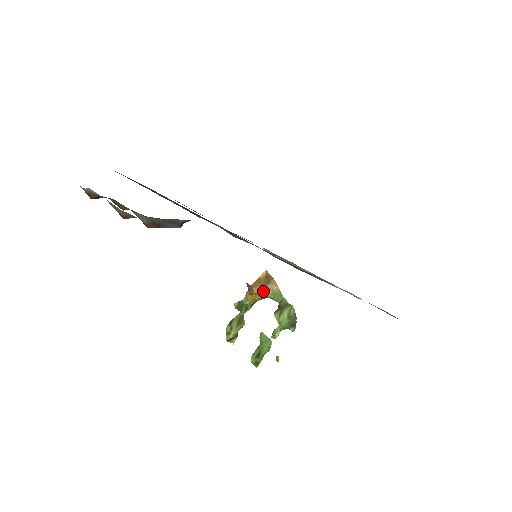
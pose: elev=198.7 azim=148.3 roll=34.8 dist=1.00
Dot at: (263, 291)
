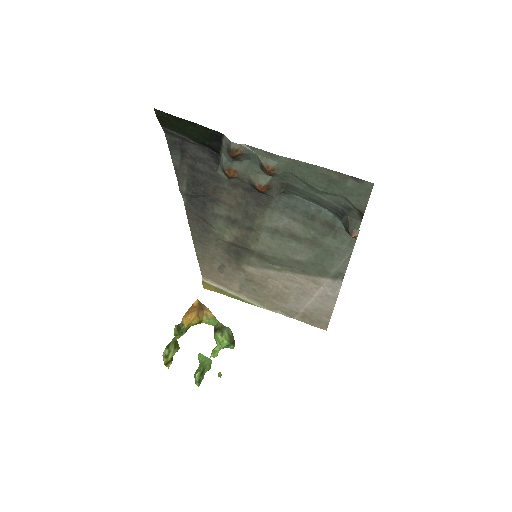
Dot at: (200, 316)
